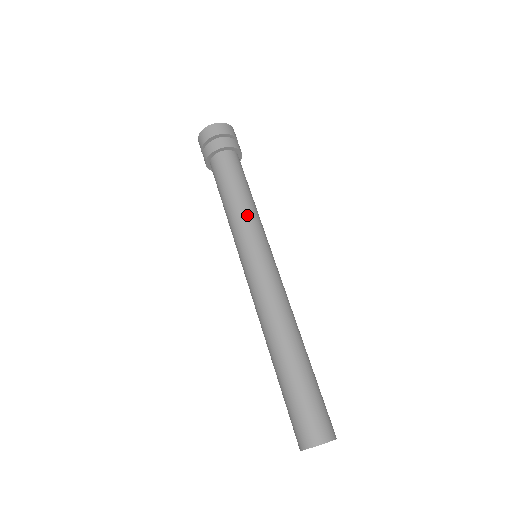
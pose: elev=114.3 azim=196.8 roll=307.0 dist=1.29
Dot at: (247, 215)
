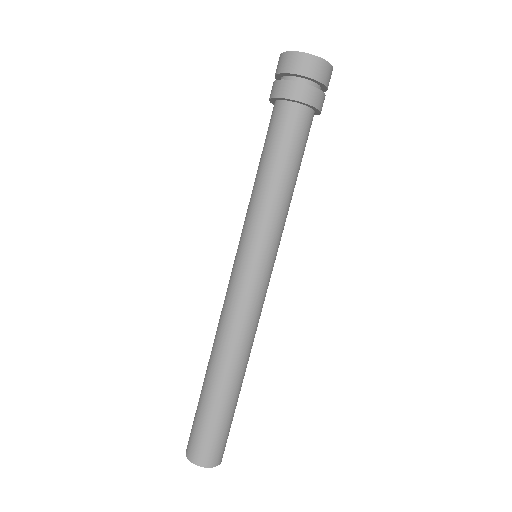
Dot at: (275, 212)
